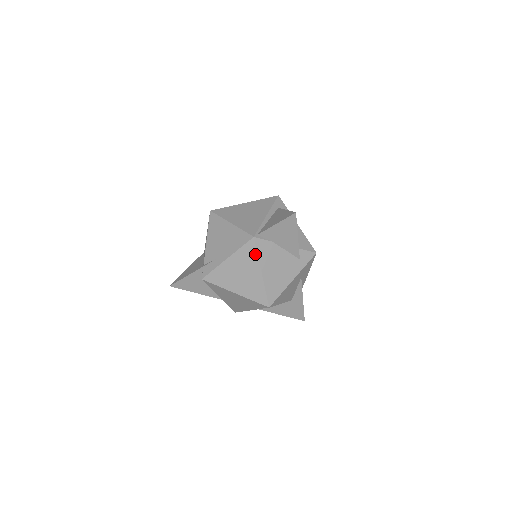
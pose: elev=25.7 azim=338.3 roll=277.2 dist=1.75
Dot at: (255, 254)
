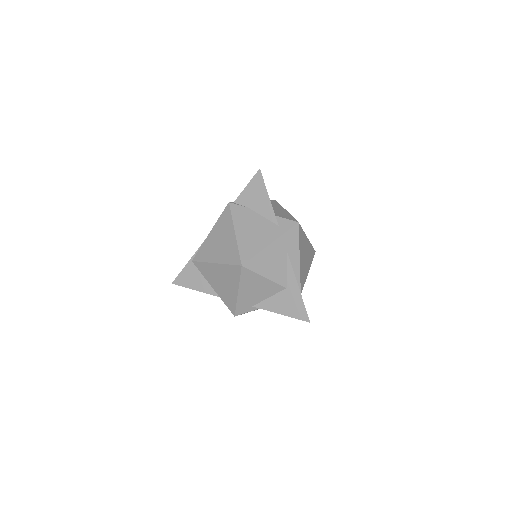
Dot at: (230, 217)
